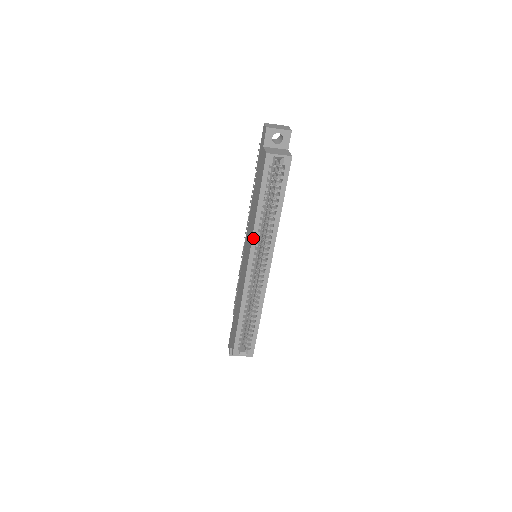
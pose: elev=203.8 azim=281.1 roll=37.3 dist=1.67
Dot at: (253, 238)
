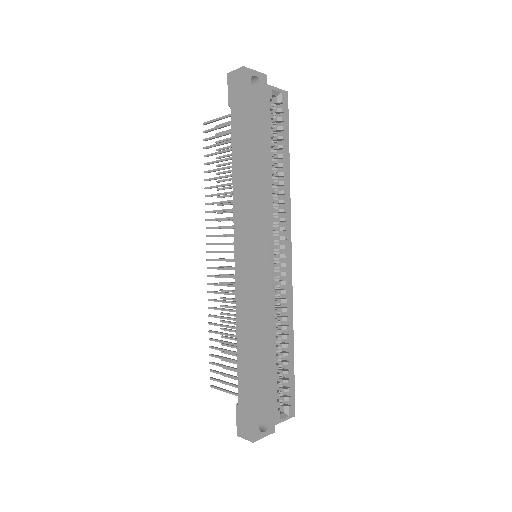
Dot at: (269, 209)
